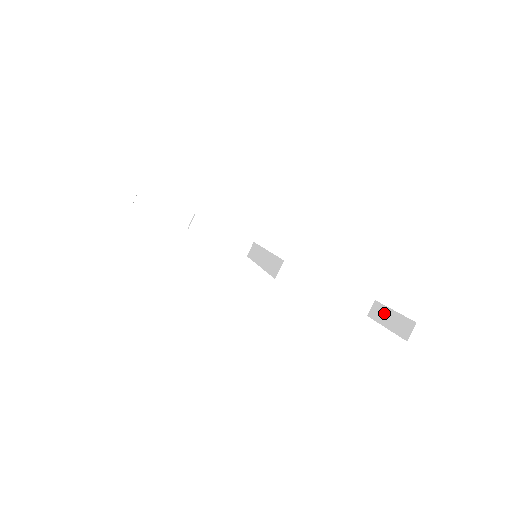
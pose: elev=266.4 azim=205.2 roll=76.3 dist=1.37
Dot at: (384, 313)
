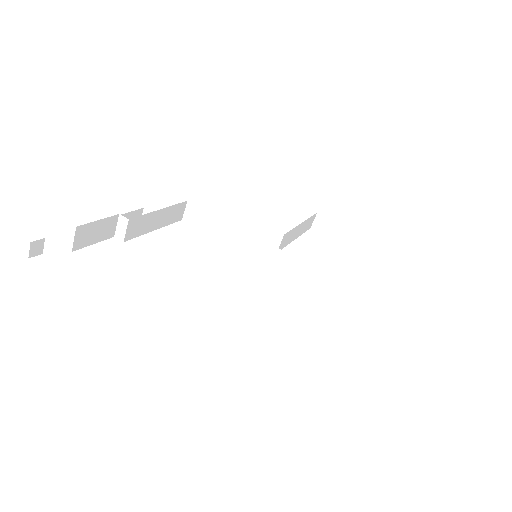
Dot at: (337, 230)
